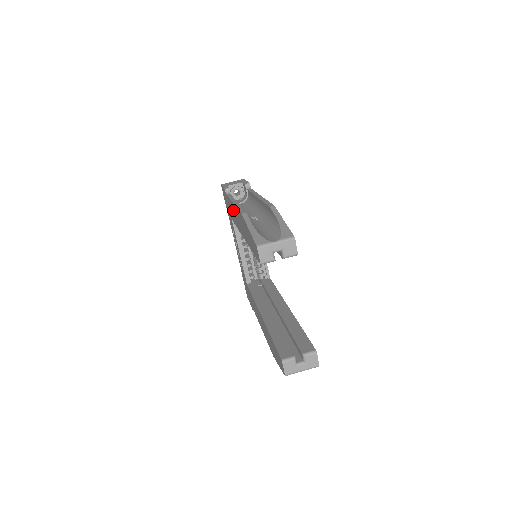
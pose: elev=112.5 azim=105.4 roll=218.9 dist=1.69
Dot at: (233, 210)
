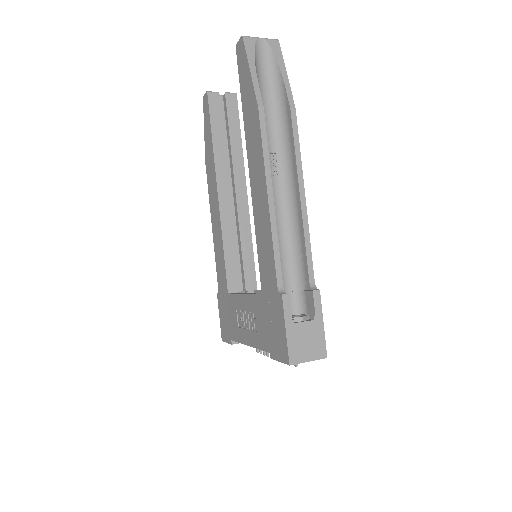
Dot at: (216, 238)
